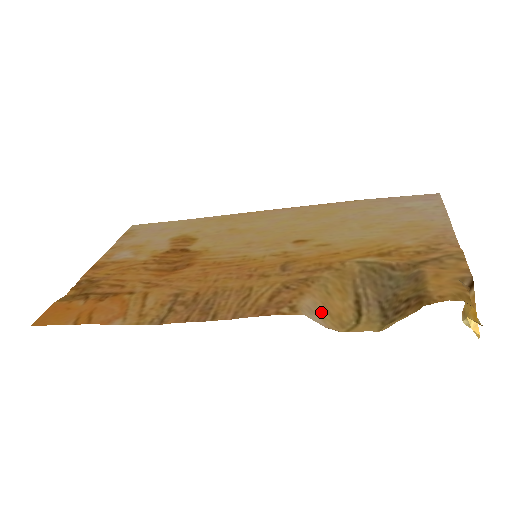
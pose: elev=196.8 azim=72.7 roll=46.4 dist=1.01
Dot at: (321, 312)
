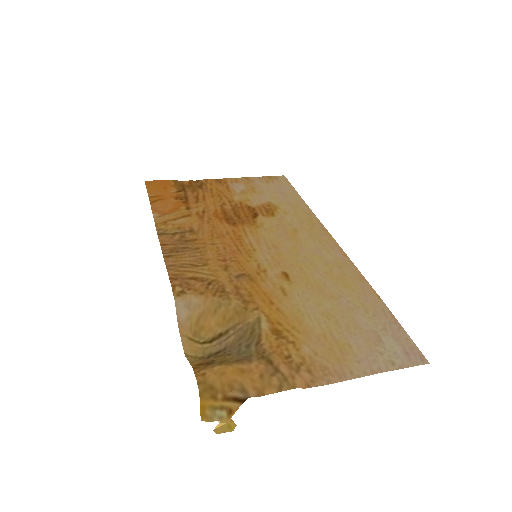
Dot at: (194, 313)
